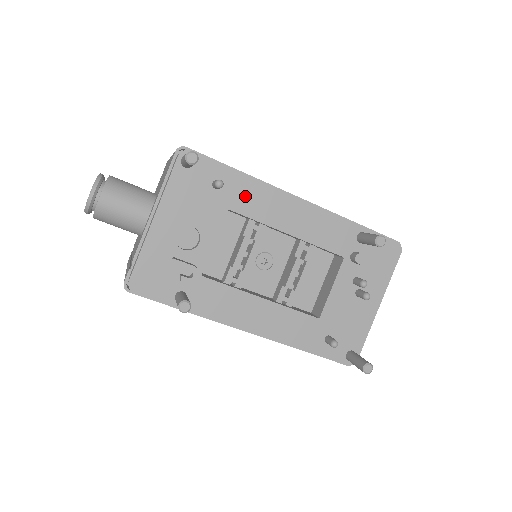
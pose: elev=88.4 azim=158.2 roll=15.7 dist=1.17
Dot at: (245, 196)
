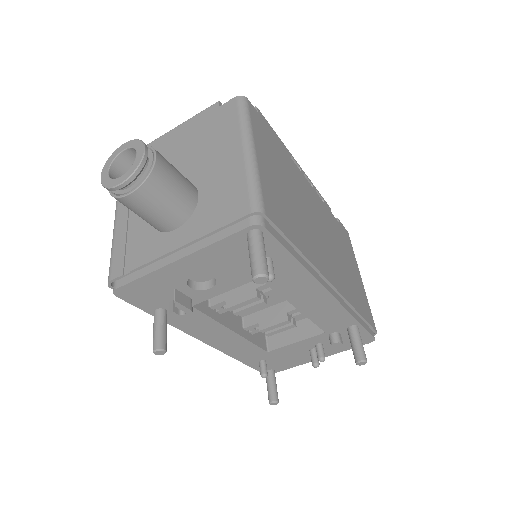
Dot at: (286, 276)
